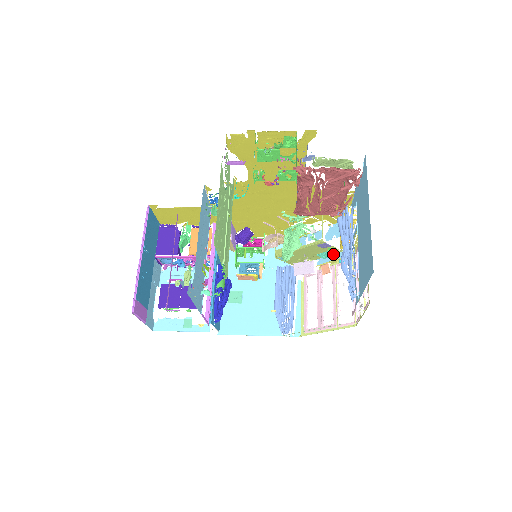
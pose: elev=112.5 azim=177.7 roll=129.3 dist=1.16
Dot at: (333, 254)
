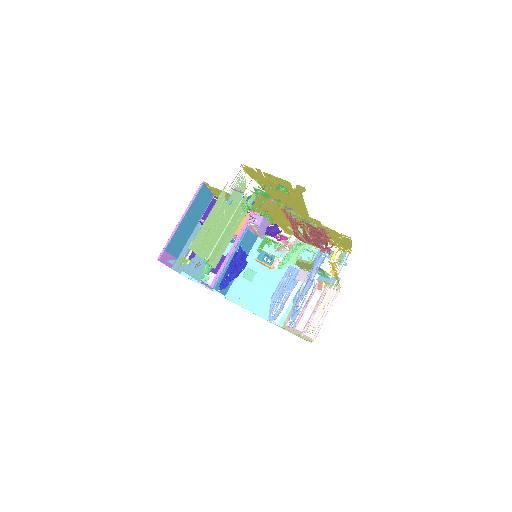
Dot at: (329, 277)
